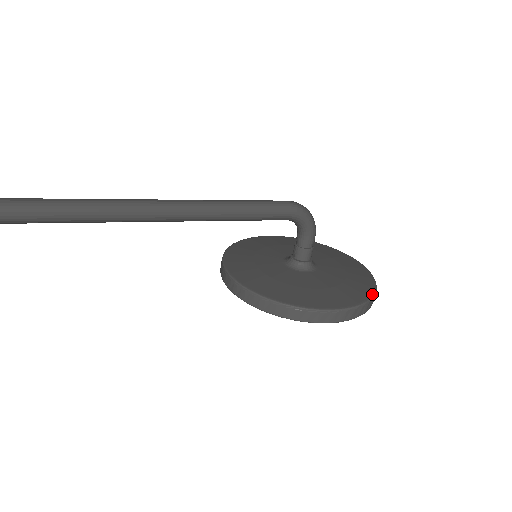
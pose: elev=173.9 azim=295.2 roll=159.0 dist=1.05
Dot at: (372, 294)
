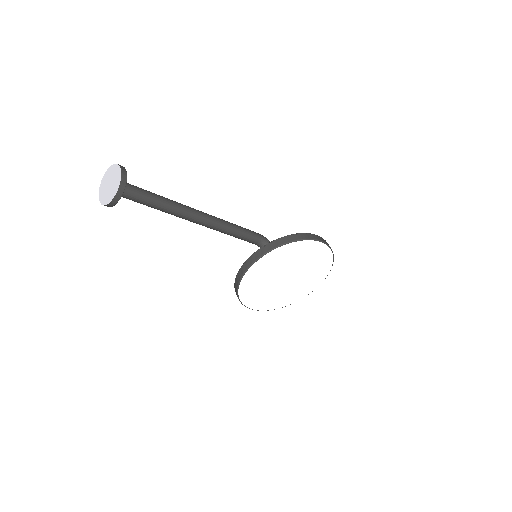
Dot at: occluded
